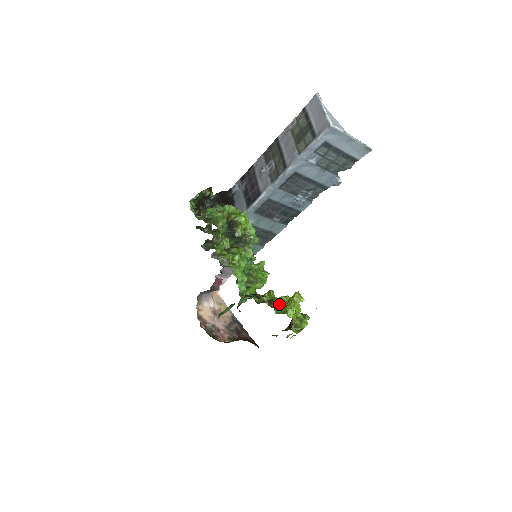
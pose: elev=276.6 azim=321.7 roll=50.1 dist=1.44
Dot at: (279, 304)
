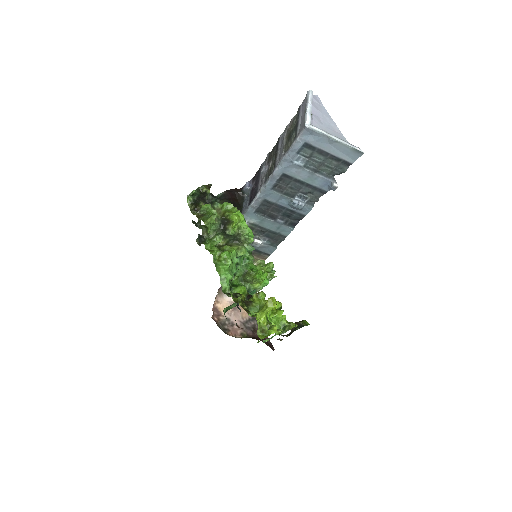
Dot at: (256, 307)
